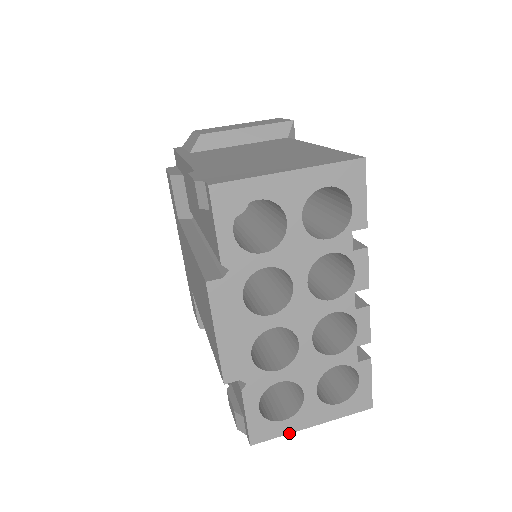
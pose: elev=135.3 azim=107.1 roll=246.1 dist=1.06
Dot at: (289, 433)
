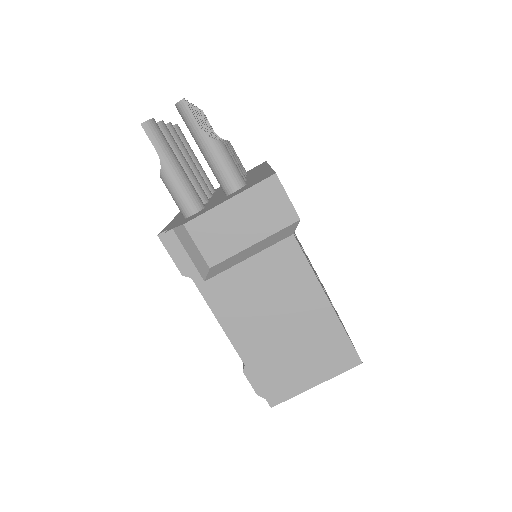
Dot at: occluded
